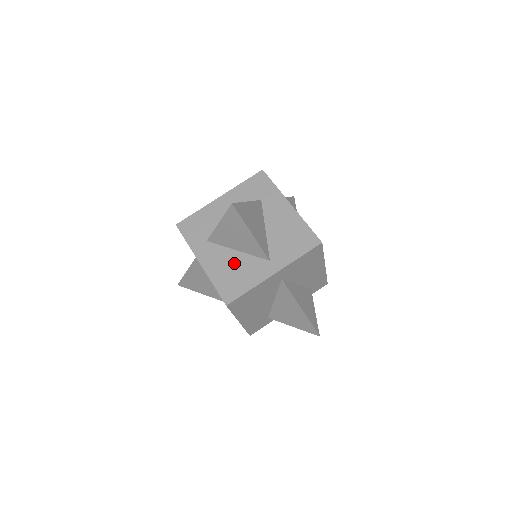
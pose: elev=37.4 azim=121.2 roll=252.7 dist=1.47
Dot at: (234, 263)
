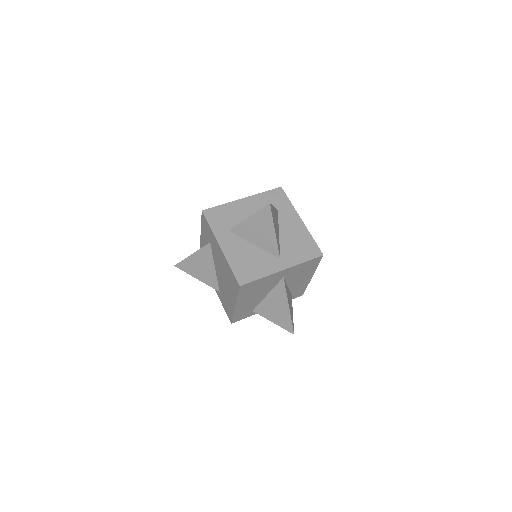
Dot at: (250, 254)
